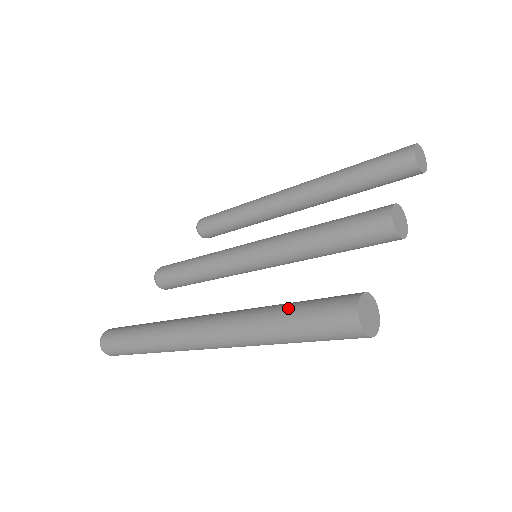
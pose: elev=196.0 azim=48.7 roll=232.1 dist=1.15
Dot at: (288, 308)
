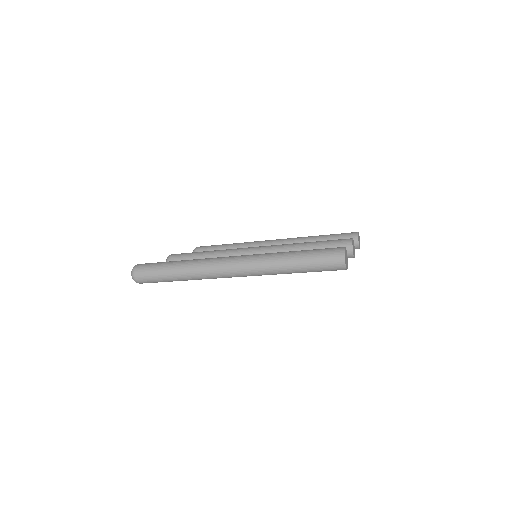
Dot at: (301, 250)
